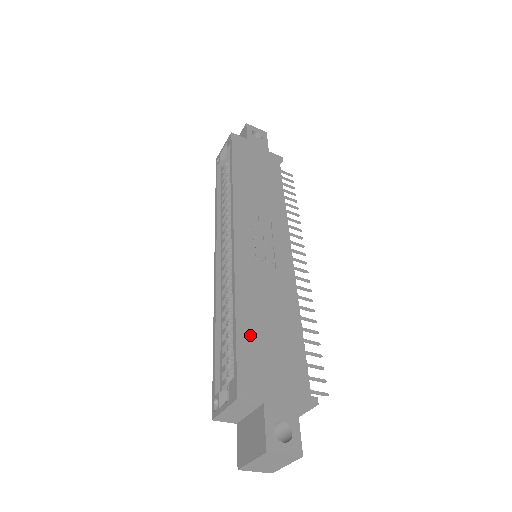
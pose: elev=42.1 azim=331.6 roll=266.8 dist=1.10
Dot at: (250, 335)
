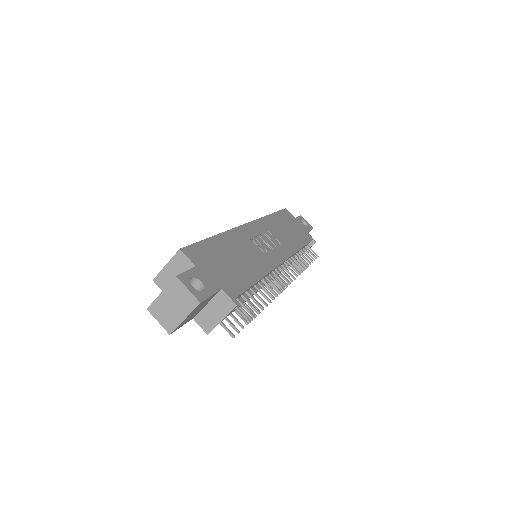
Dot at: (216, 247)
